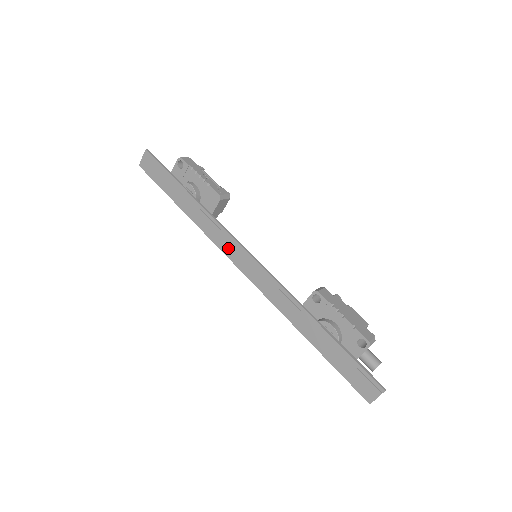
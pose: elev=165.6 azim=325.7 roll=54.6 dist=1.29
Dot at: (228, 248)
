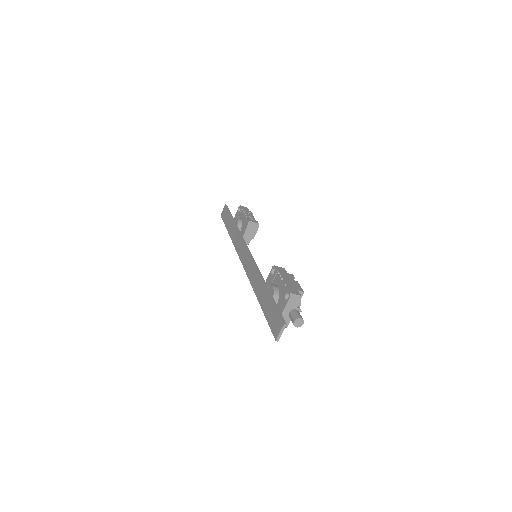
Dot at: (240, 249)
